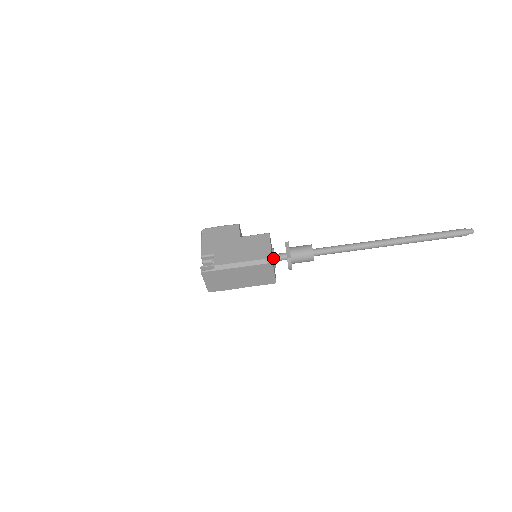
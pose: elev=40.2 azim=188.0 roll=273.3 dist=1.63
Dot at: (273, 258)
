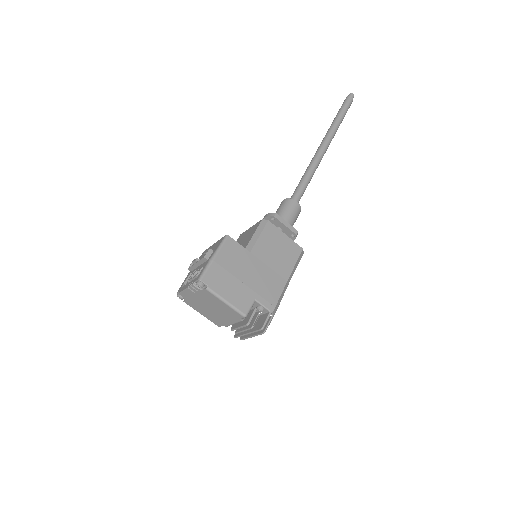
Dot at: occluded
